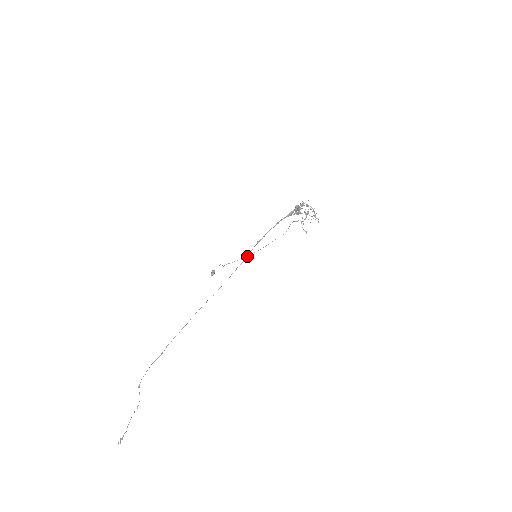
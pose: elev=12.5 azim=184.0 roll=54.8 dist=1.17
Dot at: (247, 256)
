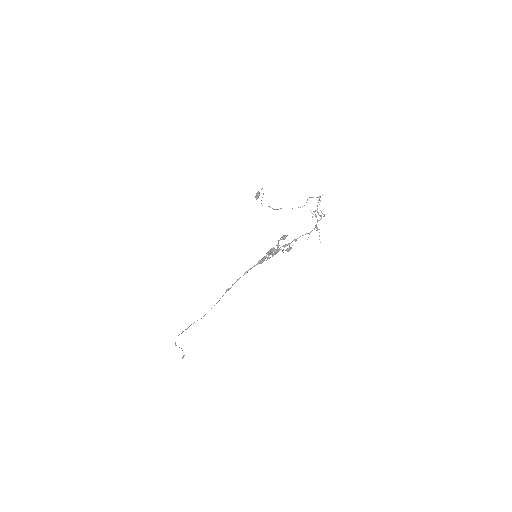
Dot at: (274, 209)
